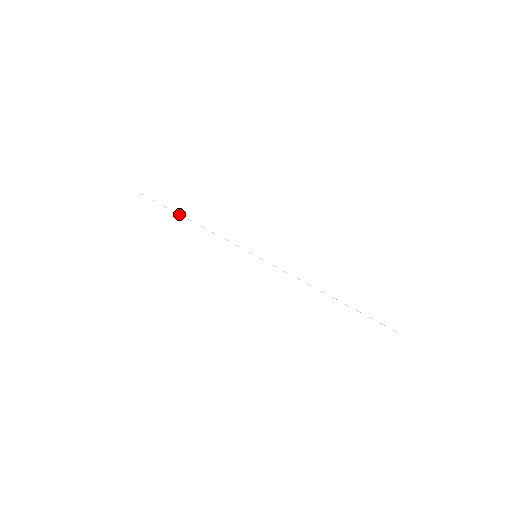
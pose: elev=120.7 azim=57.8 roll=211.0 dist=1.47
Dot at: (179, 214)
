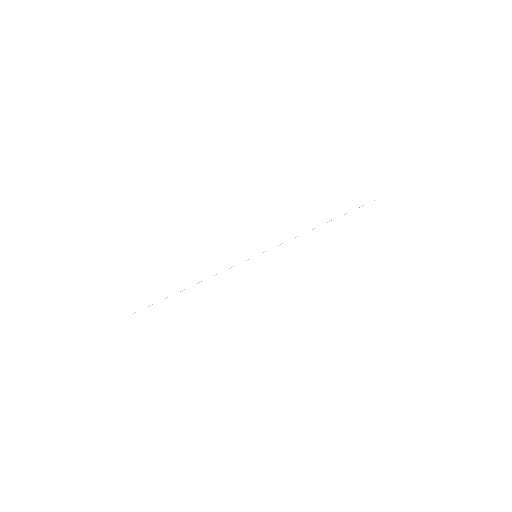
Dot at: occluded
